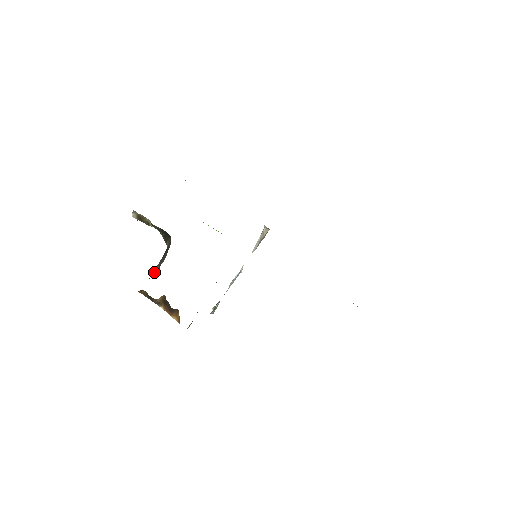
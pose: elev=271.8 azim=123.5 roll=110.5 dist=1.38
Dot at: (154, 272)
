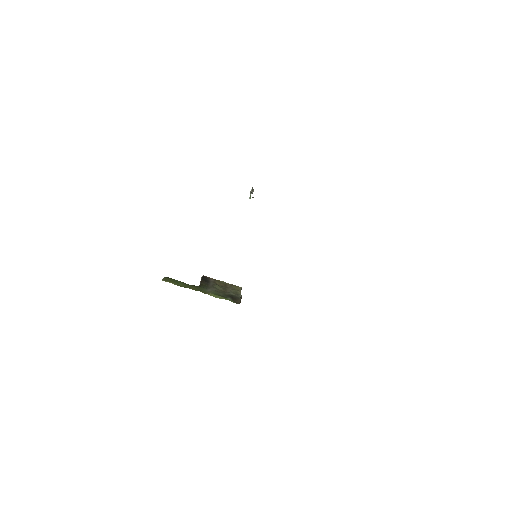
Dot at: occluded
